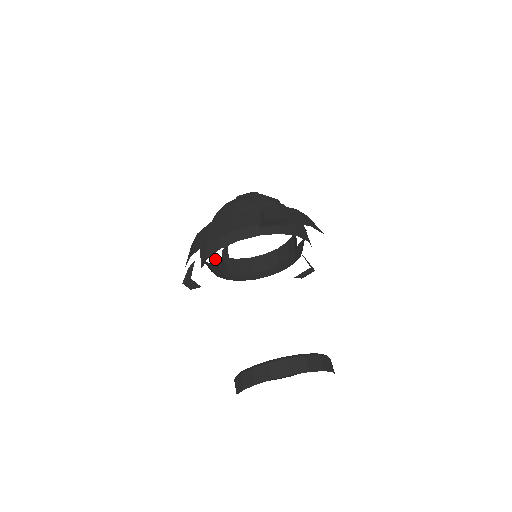
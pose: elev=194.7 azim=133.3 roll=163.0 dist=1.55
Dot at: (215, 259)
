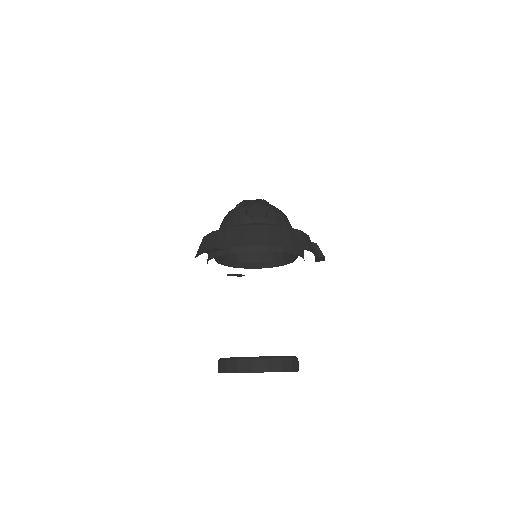
Dot at: (246, 254)
